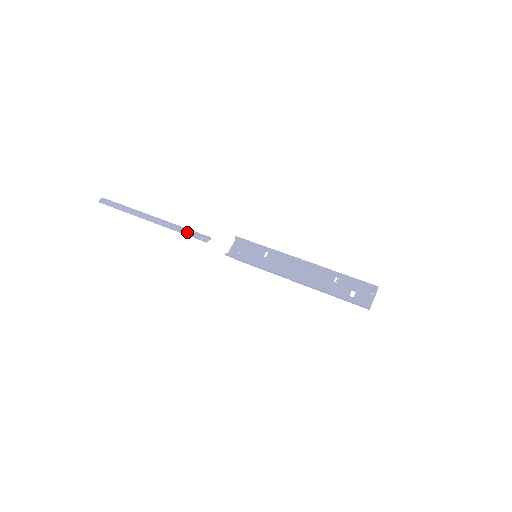
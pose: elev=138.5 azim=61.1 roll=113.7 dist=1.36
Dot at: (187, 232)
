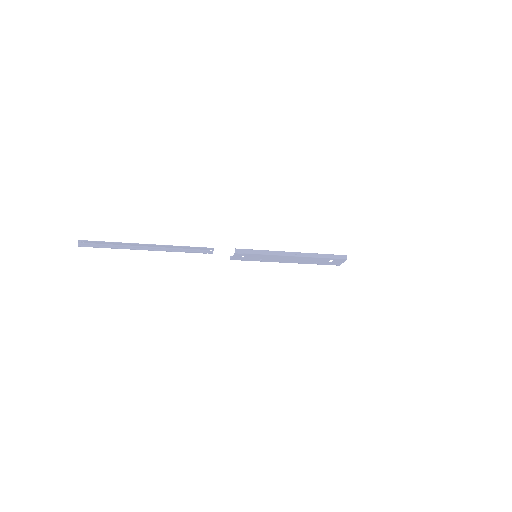
Dot at: (191, 248)
